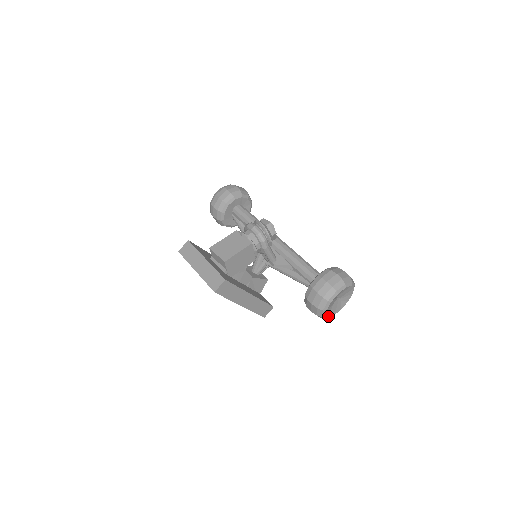
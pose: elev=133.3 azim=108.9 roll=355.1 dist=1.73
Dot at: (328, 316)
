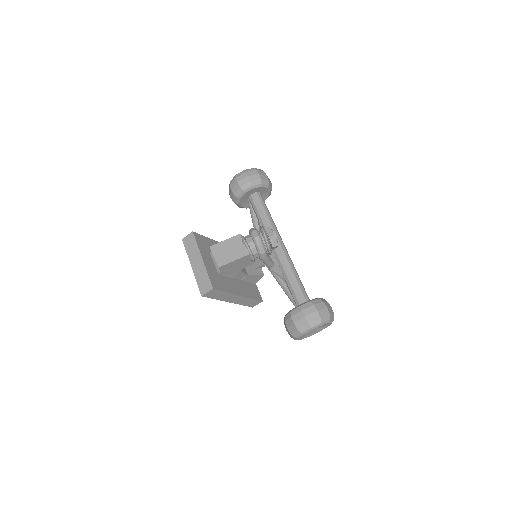
Dot at: (301, 338)
